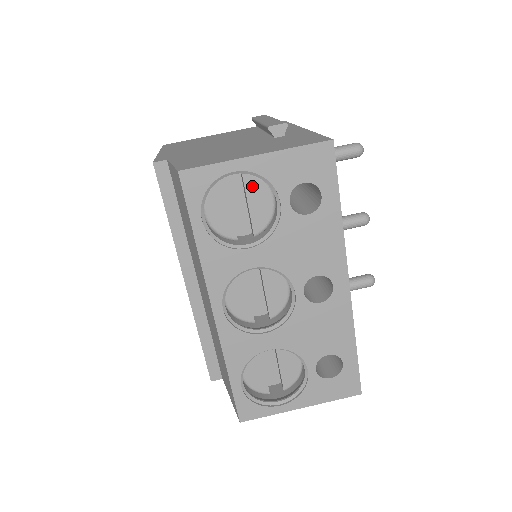
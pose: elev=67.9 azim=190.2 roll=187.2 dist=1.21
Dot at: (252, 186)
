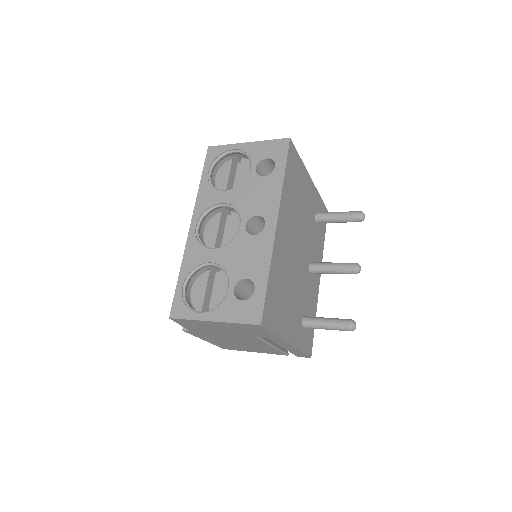
Dot at: (244, 165)
